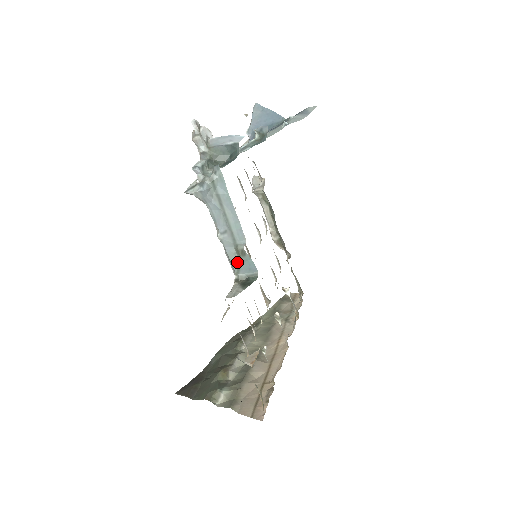
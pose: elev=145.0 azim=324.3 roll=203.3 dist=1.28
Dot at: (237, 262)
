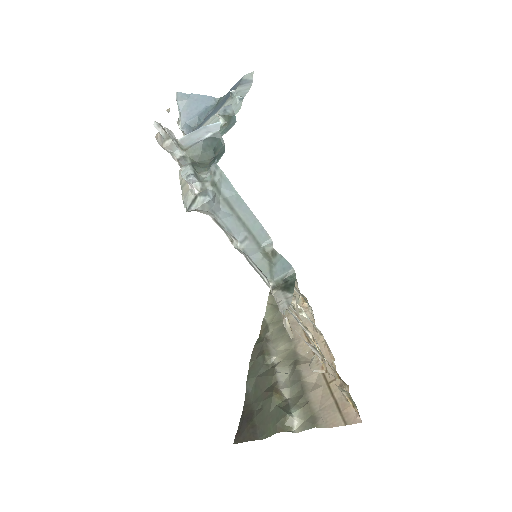
Dot at: (268, 267)
